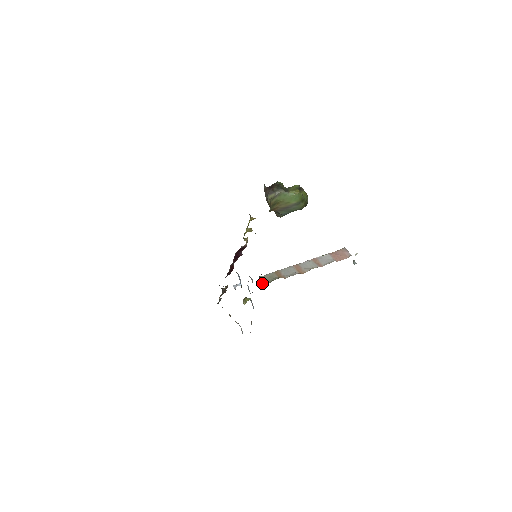
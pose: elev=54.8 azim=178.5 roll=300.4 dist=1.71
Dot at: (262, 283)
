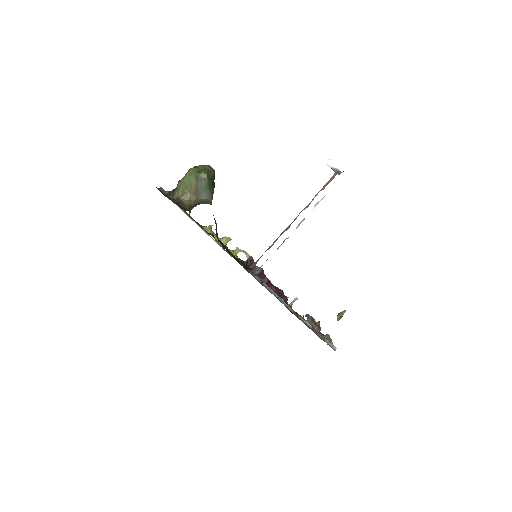
Dot at: (250, 268)
